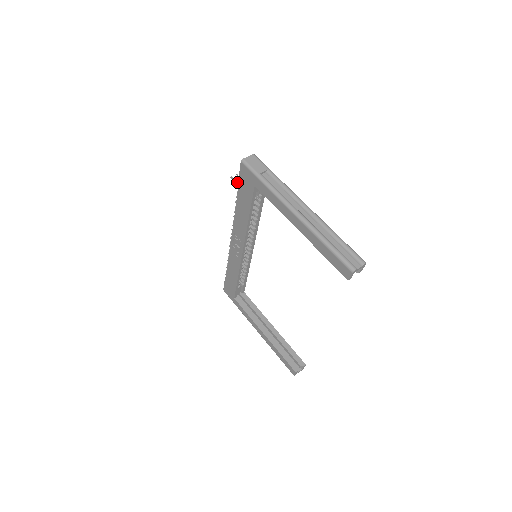
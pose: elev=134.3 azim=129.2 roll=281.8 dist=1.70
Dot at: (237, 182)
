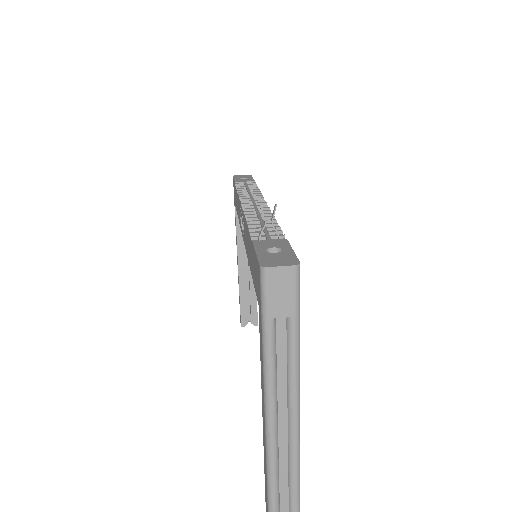
Dot at: (264, 222)
